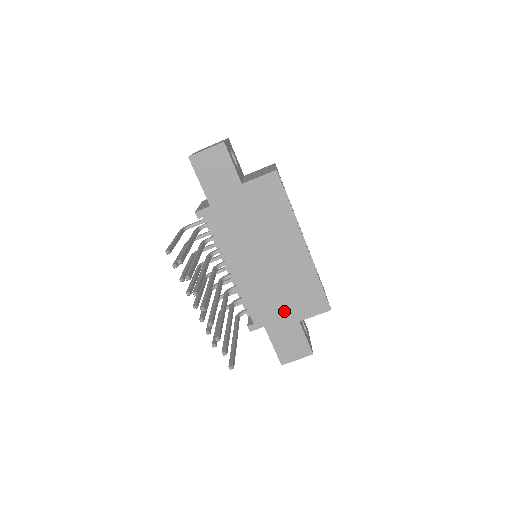
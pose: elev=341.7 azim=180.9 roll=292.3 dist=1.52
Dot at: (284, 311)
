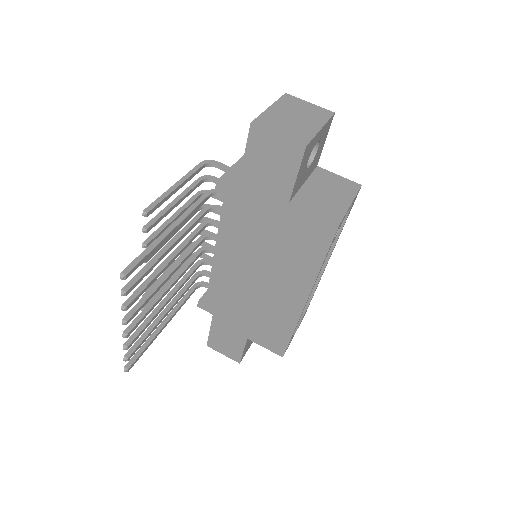
Dot at: (240, 322)
